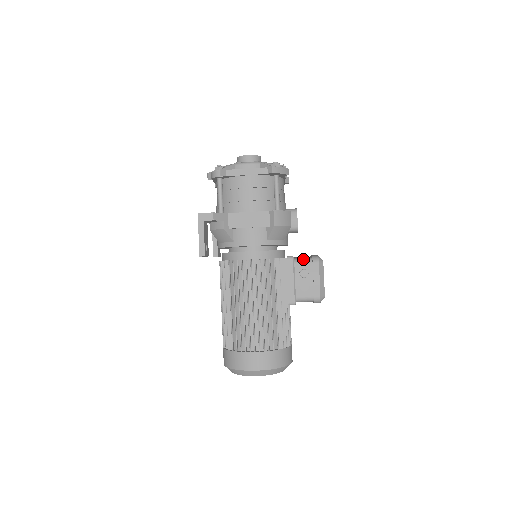
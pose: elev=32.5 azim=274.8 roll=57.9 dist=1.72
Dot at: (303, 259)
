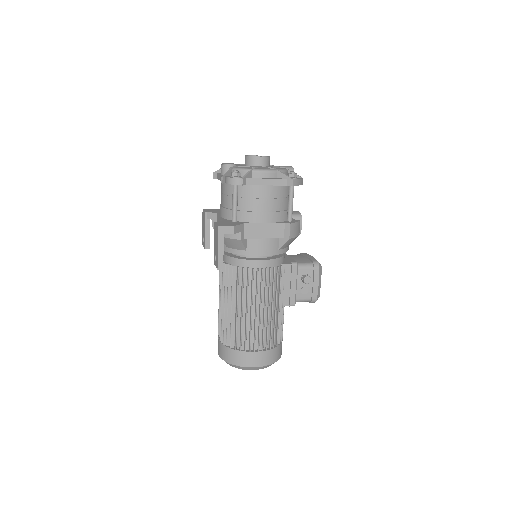
Dot at: (305, 264)
